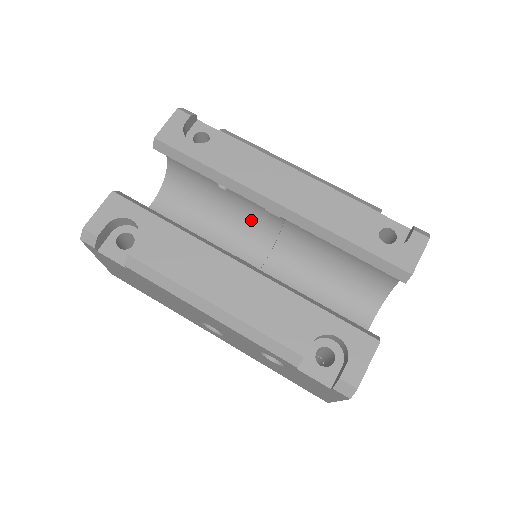
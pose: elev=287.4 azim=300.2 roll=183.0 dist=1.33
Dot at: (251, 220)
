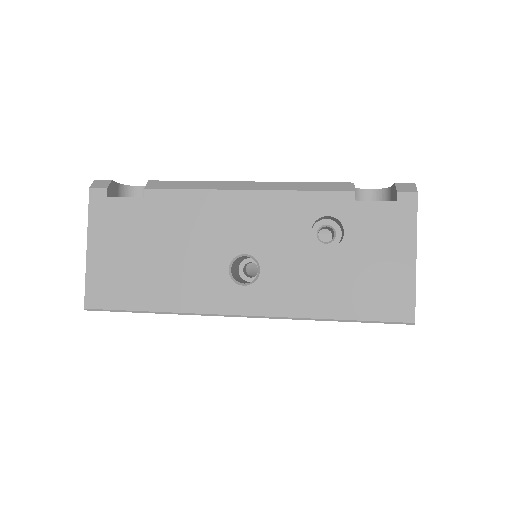
Dot at: occluded
